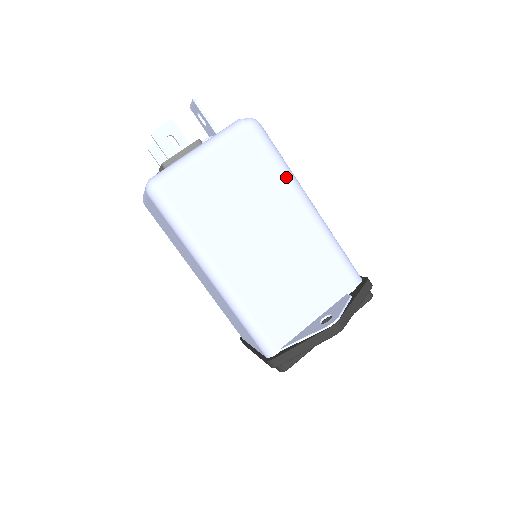
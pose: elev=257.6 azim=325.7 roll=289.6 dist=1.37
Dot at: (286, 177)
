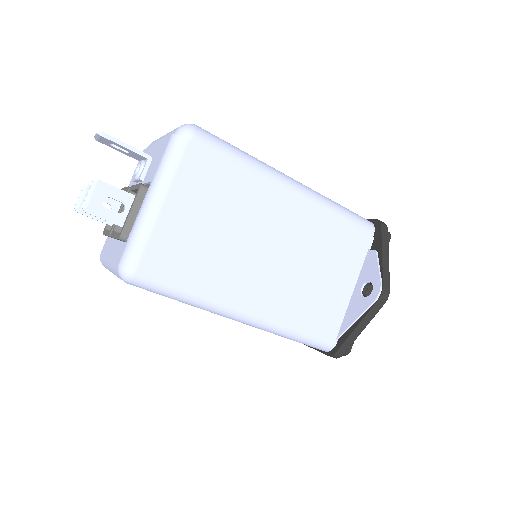
Dot at: (257, 171)
